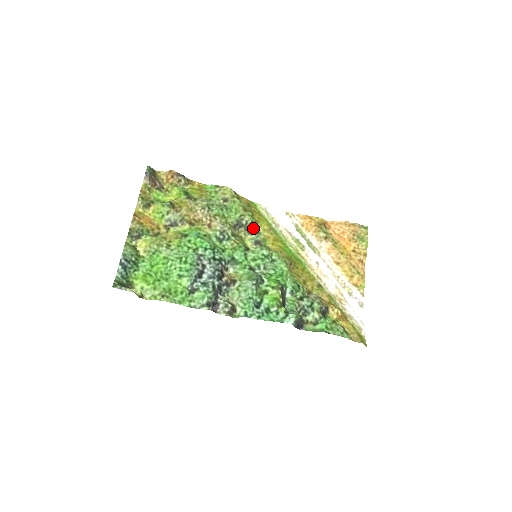
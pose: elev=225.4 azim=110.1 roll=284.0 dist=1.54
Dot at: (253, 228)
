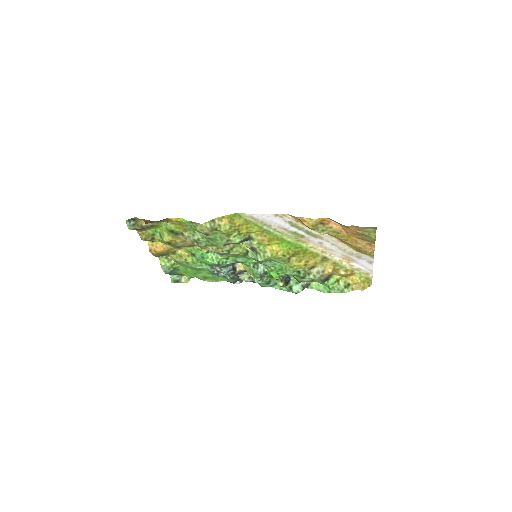
Dot at: (244, 241)
